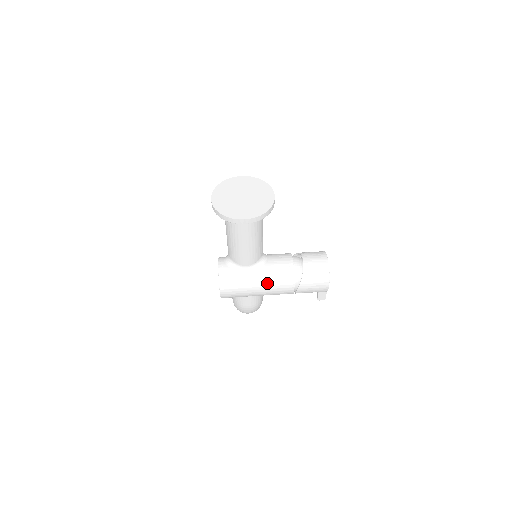
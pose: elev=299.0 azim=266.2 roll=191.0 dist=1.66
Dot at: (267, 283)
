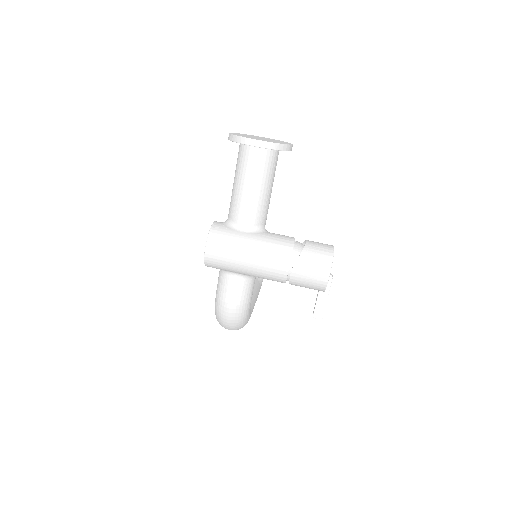
Dot at: (260, 249)
